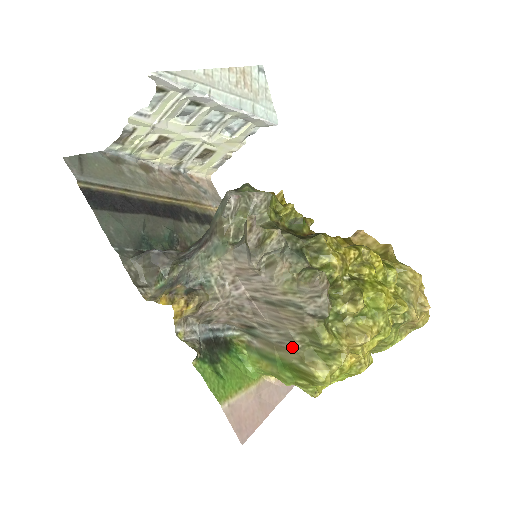
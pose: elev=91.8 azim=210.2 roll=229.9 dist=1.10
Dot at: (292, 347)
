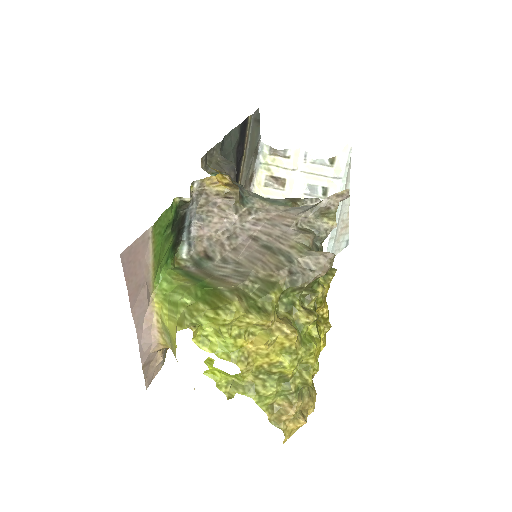
Dot at: (236, 281)
